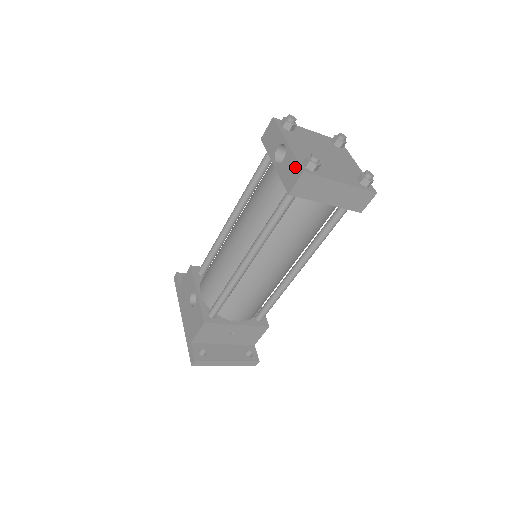
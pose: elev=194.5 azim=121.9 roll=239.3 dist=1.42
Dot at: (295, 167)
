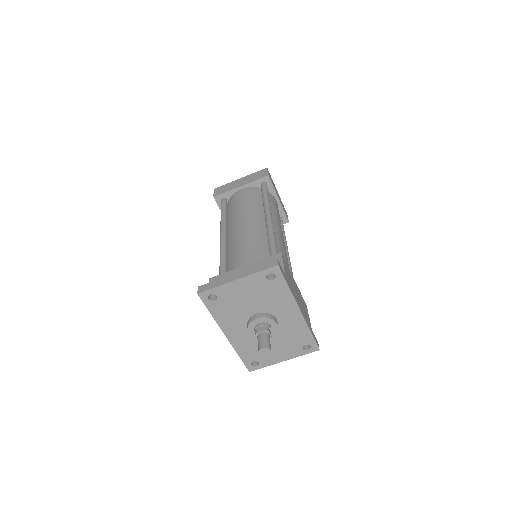
Dot at: occluded
